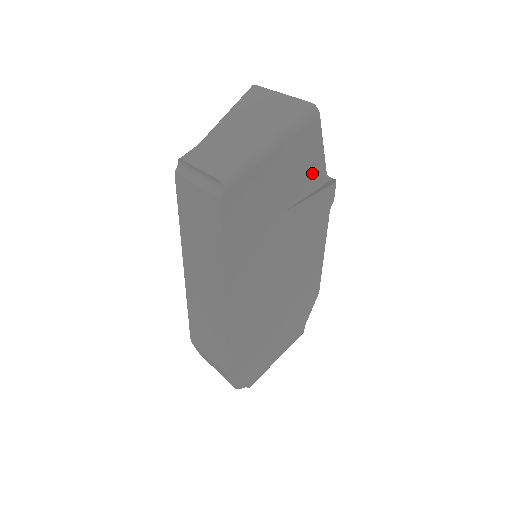
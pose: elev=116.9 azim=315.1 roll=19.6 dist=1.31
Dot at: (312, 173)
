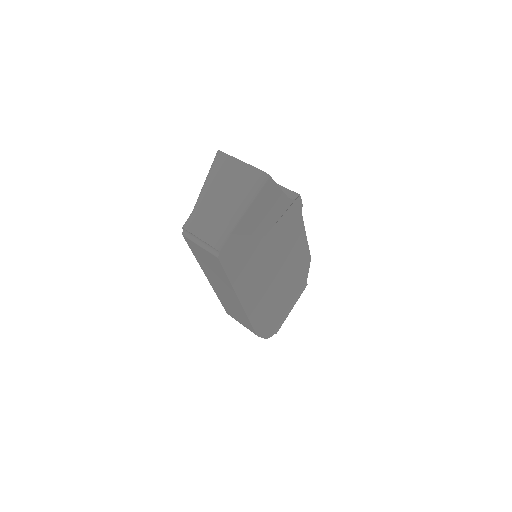
Dot at: (278, 206)
